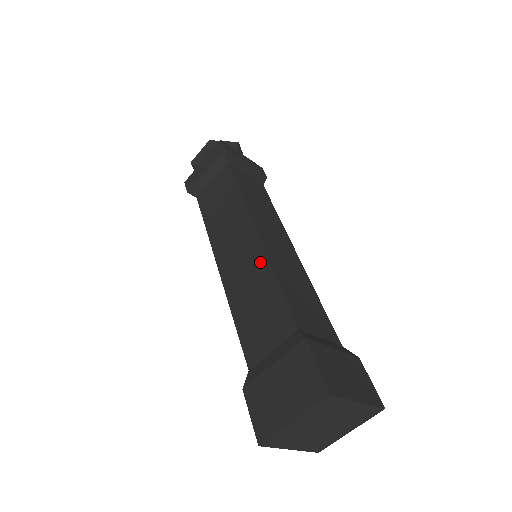
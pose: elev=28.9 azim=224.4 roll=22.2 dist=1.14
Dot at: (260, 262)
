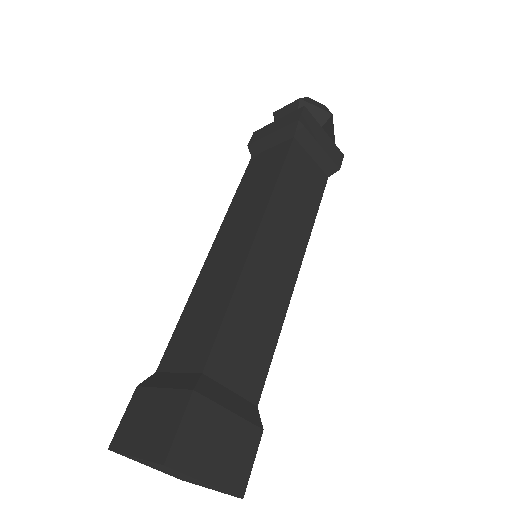
Dot at: (233, 273)
